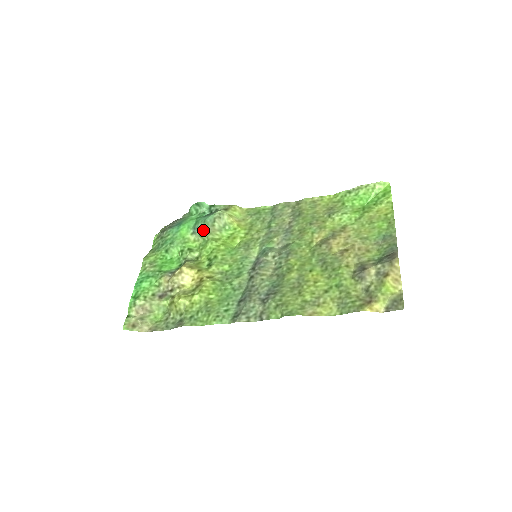
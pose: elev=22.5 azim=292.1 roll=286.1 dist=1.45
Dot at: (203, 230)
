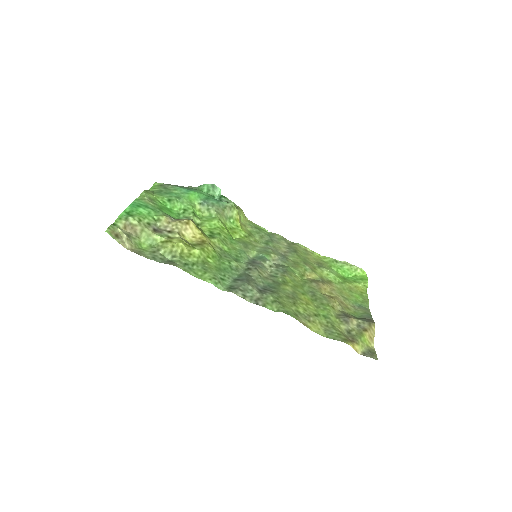
Dot at: (214, 207)
